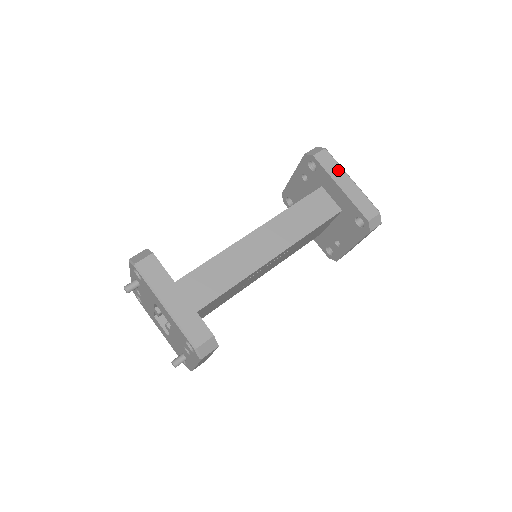
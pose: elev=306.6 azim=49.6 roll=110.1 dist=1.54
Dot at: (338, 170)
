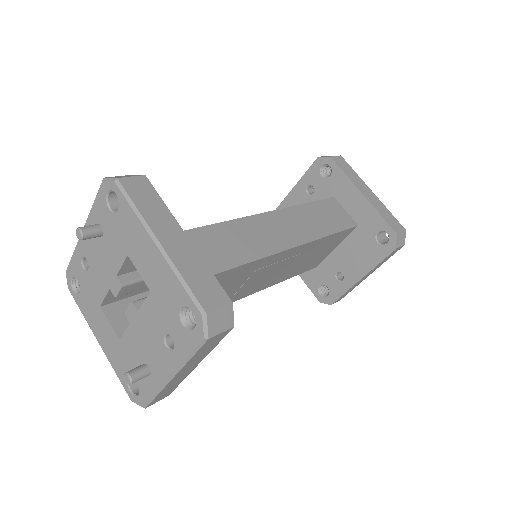
Dot at: (357, 178)
